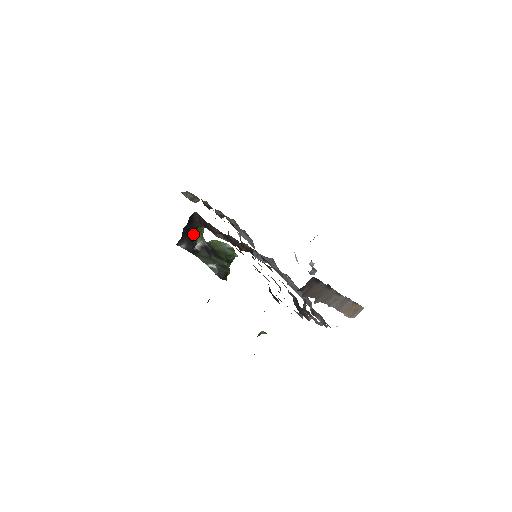
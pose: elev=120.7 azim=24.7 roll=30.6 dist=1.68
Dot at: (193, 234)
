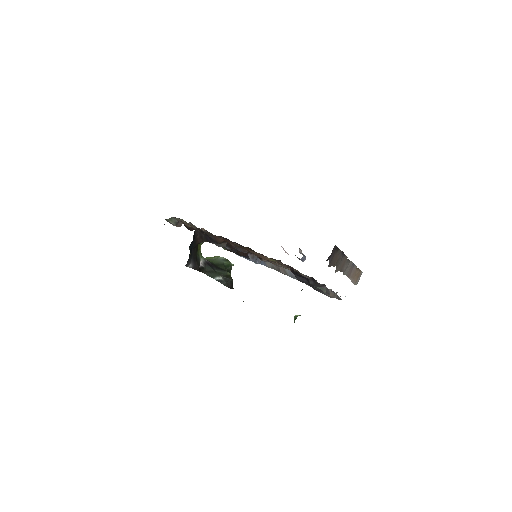
Dot at: (196, 252)
